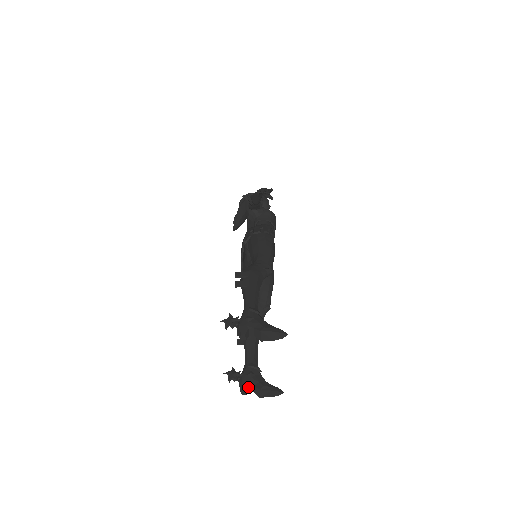
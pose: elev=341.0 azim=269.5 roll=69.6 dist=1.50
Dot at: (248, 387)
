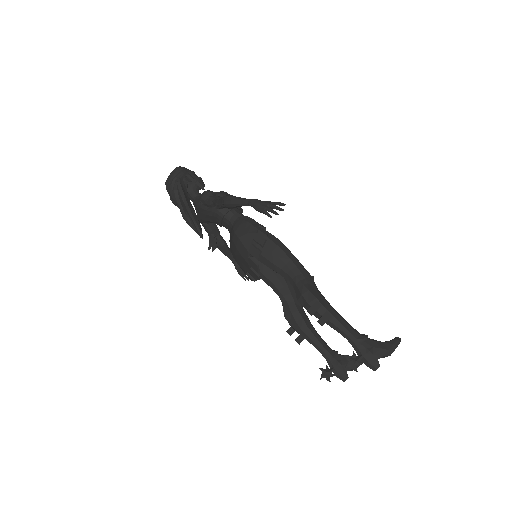
Dot at: (347, 374)
